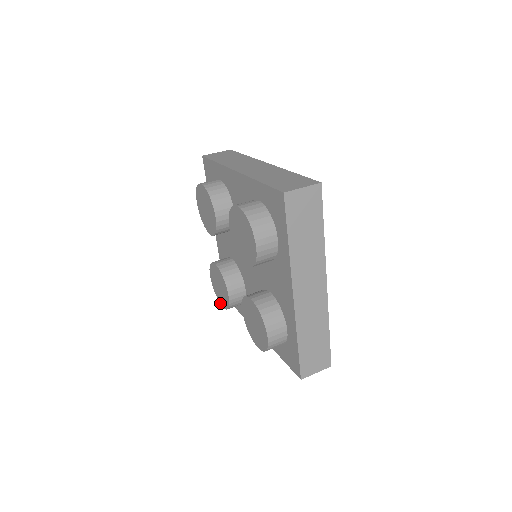
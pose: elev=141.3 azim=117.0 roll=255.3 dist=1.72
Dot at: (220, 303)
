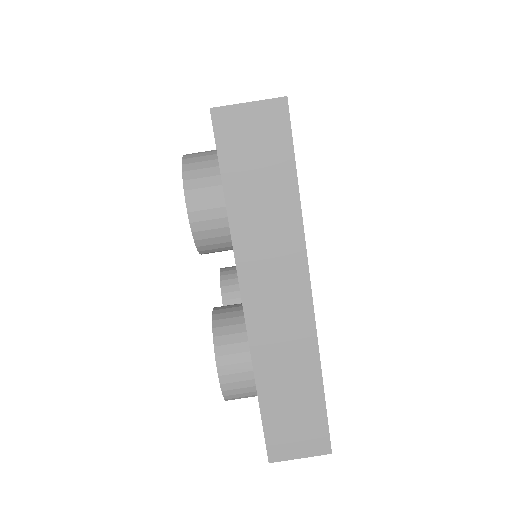
Dot at: occluded
